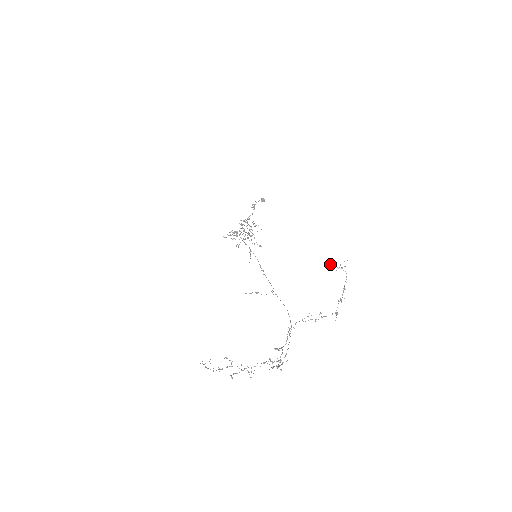
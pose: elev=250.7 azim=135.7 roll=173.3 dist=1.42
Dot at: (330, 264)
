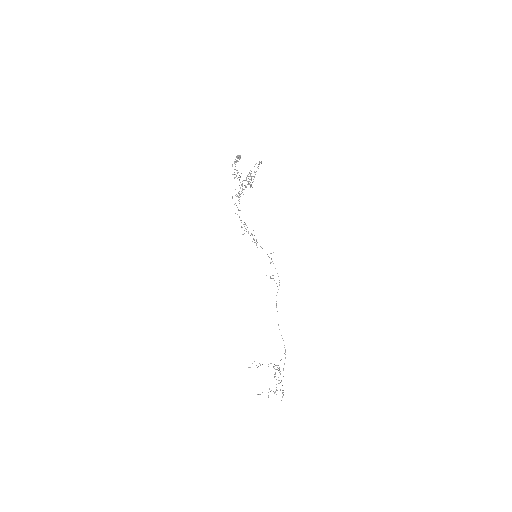
Dot at: occluded
